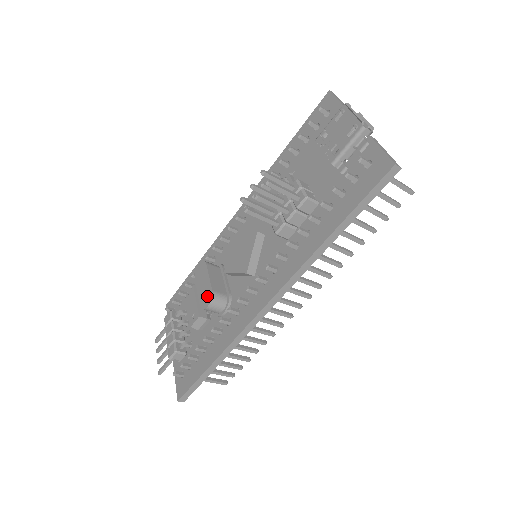
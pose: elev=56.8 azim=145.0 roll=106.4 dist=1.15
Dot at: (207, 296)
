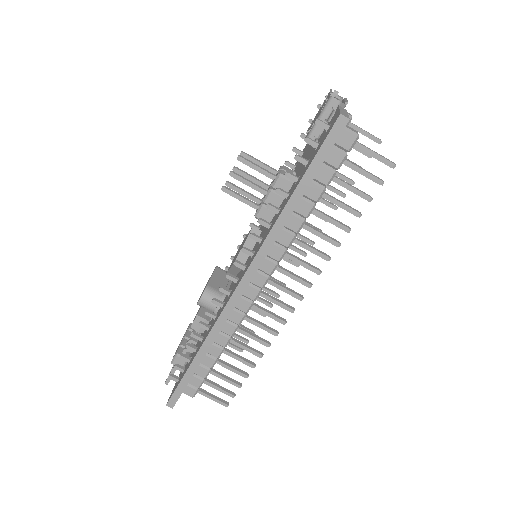
Dot at: (203, 291)
